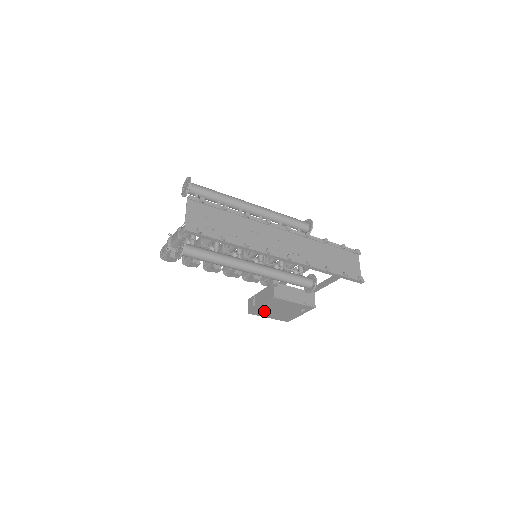
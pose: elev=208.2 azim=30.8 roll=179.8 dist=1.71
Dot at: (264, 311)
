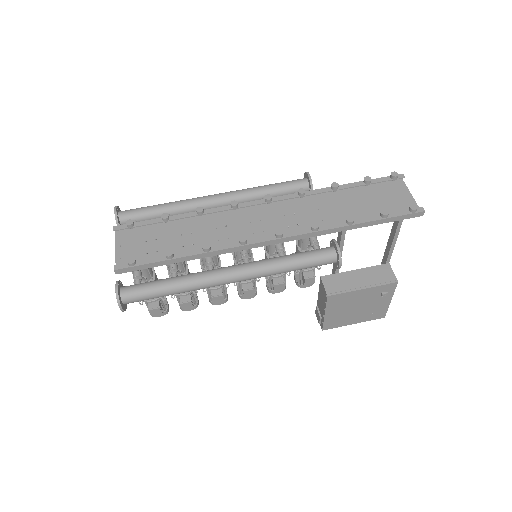
Dot at: (337, 318)
